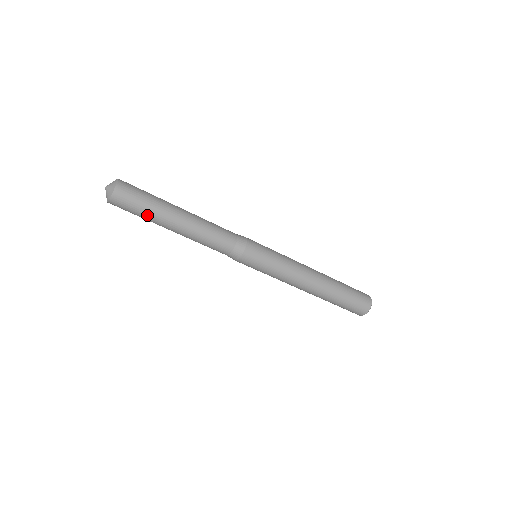
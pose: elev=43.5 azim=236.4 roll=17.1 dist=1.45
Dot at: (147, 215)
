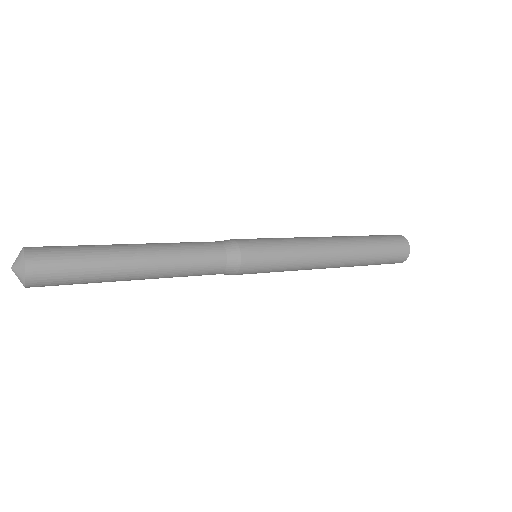
Dot at: (91, 279)
